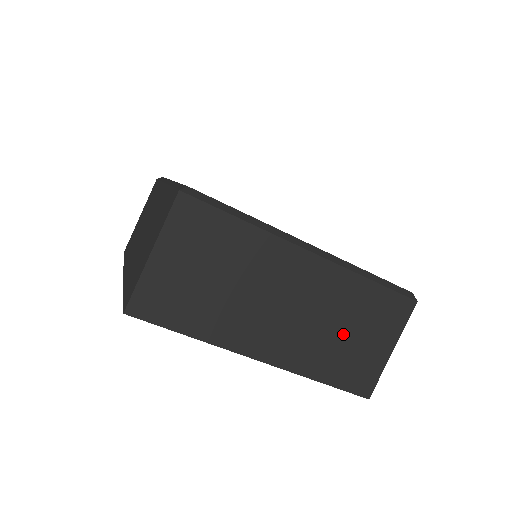
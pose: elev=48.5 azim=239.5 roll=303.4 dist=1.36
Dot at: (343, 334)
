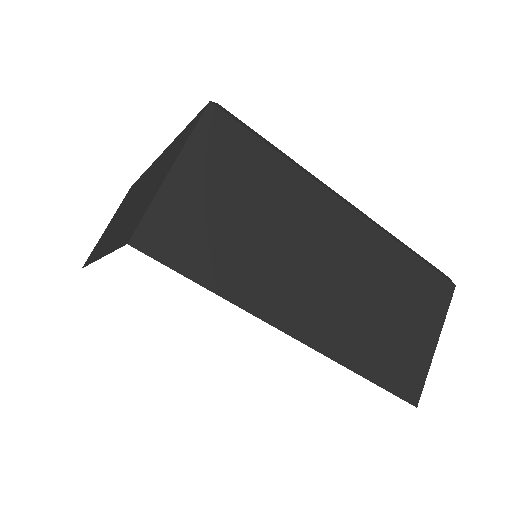
Dot at: (385, 314)
